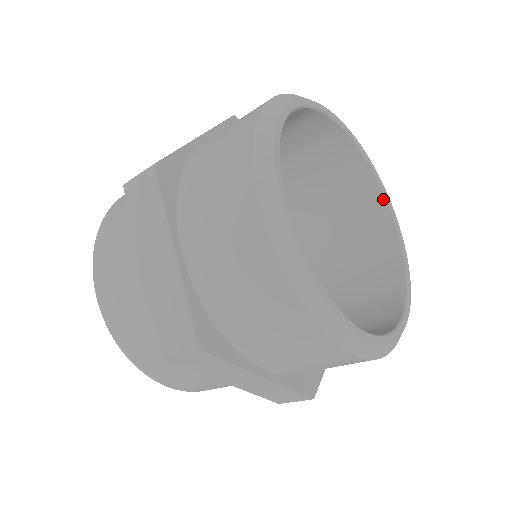
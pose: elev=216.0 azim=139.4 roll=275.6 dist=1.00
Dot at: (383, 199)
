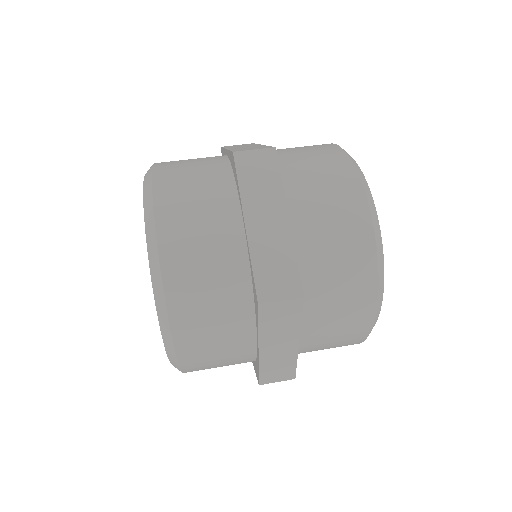
Dot at: occluded
